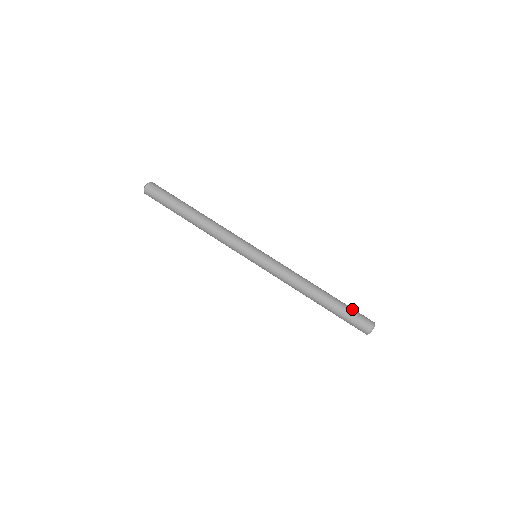
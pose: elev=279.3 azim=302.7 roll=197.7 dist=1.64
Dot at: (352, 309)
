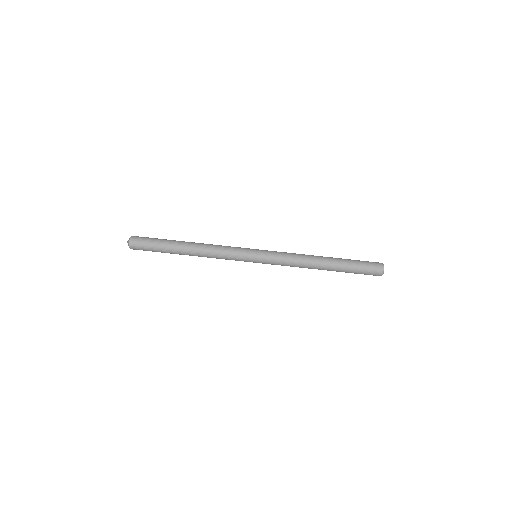
Dot at: (358, 260)
